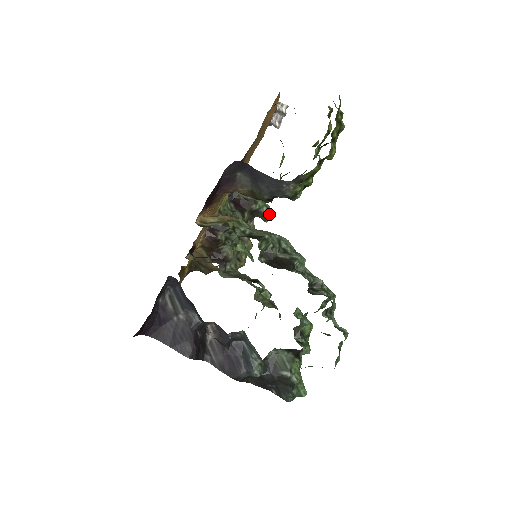
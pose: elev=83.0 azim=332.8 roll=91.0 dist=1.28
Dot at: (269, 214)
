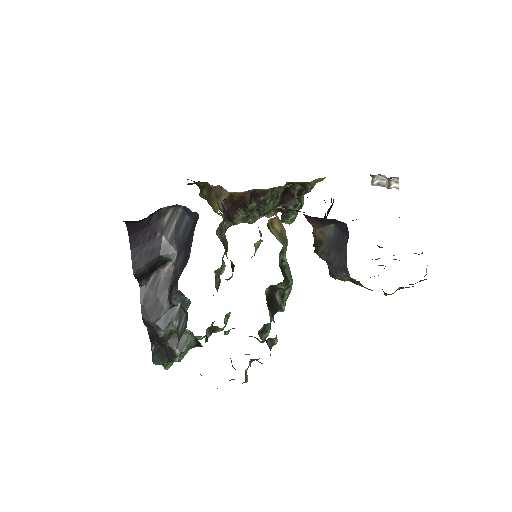
Dot at: (290, 221)
